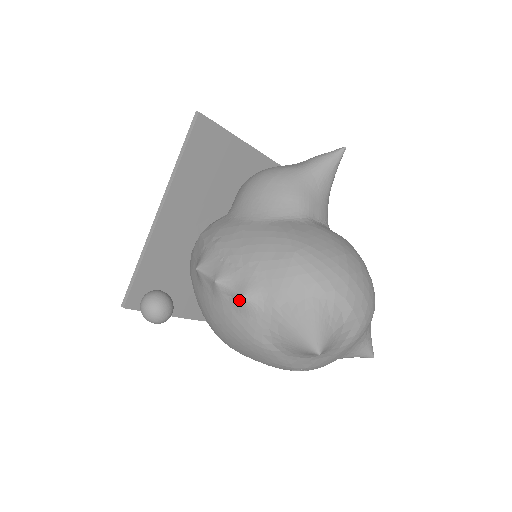
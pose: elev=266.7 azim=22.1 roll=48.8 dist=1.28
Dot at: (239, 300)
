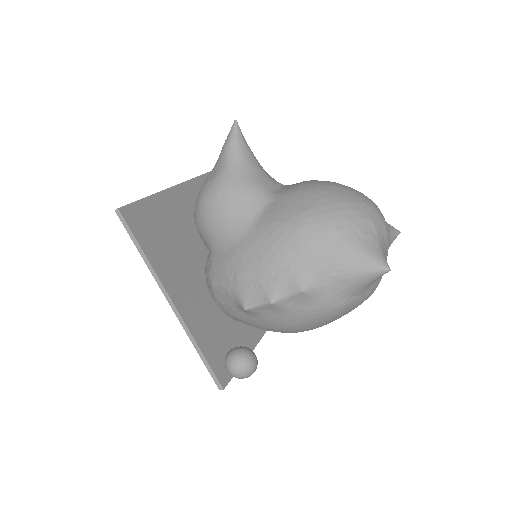
Dot at: (301, 296)
